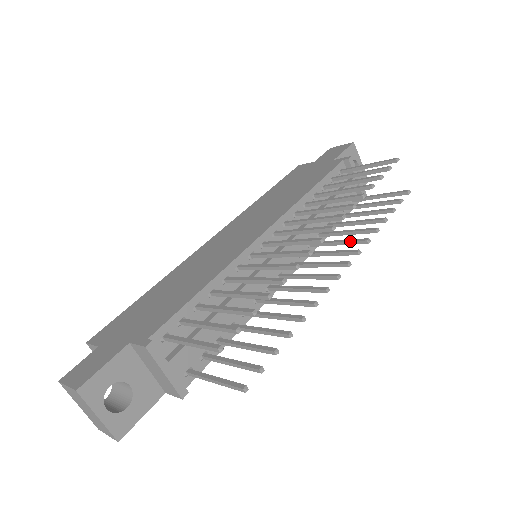
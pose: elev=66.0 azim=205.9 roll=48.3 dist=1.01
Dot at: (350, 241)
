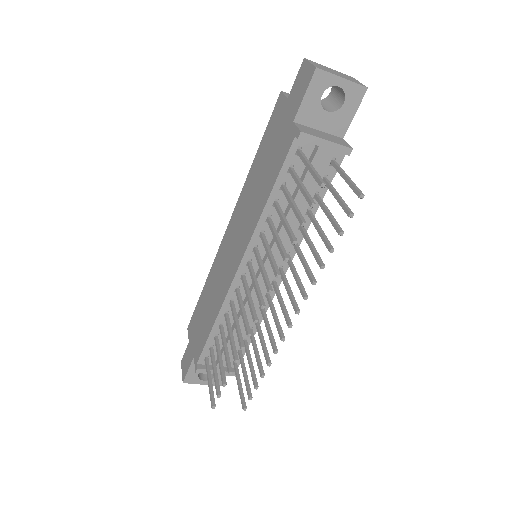
Dot at: occluded
